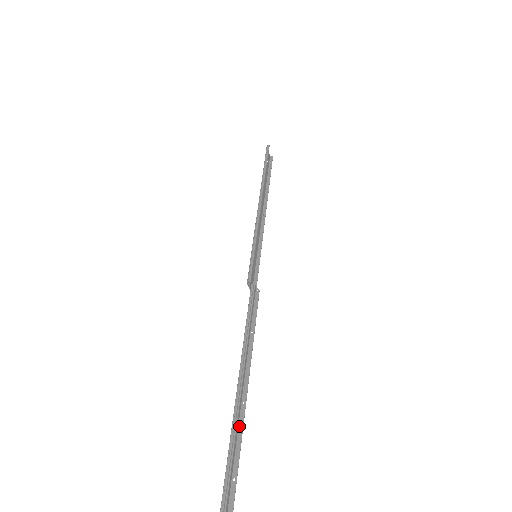
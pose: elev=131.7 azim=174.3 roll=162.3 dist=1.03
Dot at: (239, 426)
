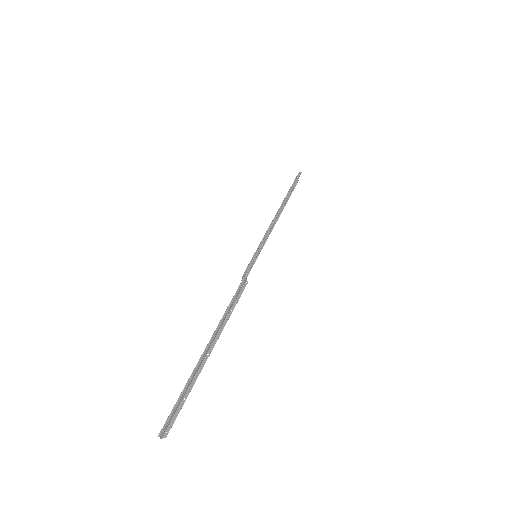
Dot at: (200, 368)
